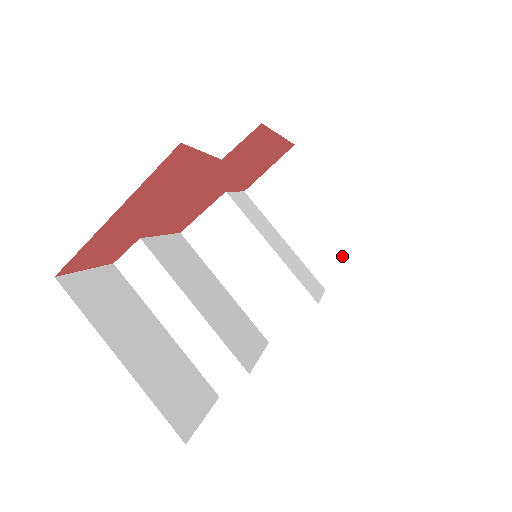
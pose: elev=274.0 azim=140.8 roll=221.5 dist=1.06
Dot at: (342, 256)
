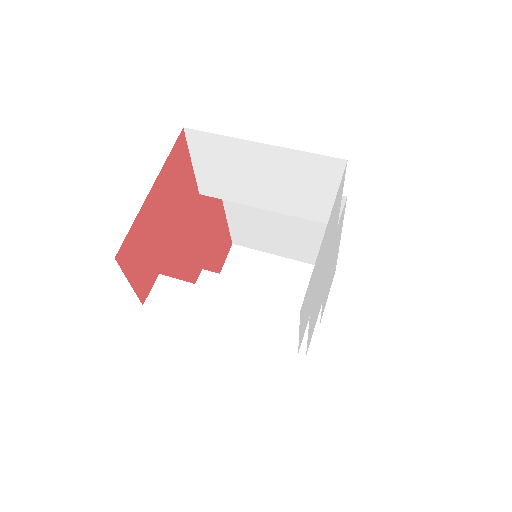
Dot at: occluded
